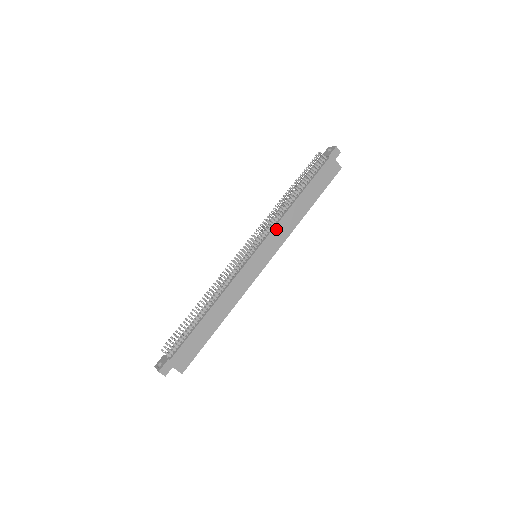
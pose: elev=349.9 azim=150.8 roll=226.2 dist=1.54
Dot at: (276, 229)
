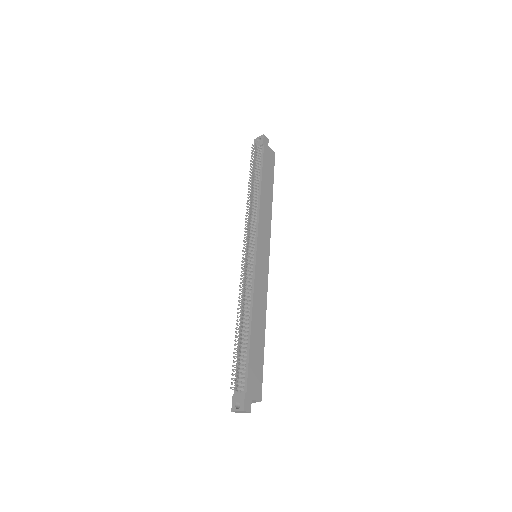
Dot at: (260, 223)
